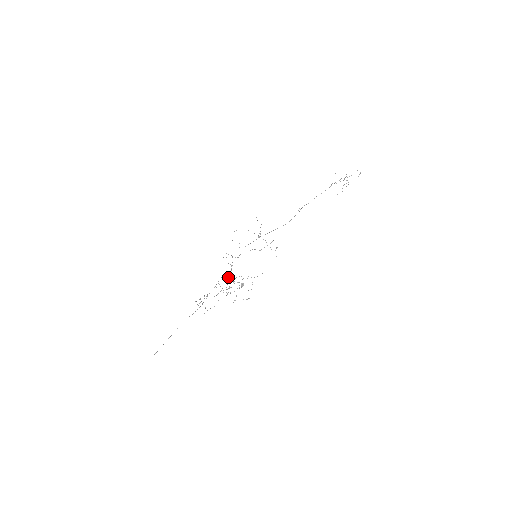
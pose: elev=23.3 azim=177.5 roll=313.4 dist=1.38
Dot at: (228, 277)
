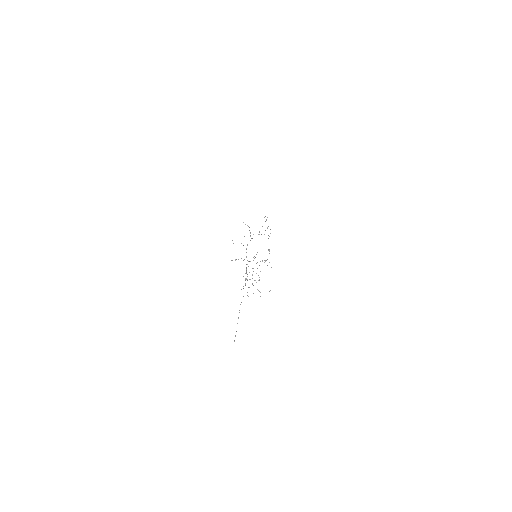
Dot at: occluded
